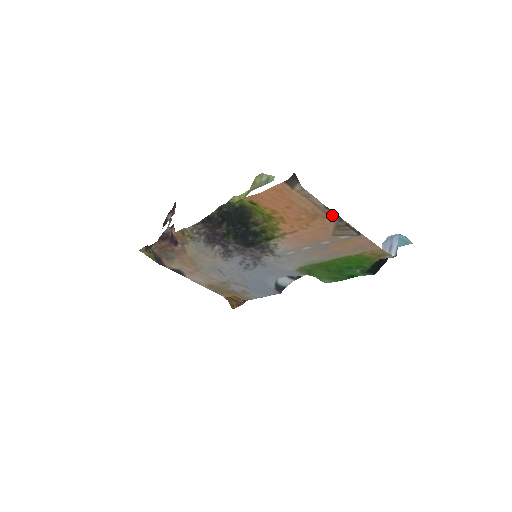
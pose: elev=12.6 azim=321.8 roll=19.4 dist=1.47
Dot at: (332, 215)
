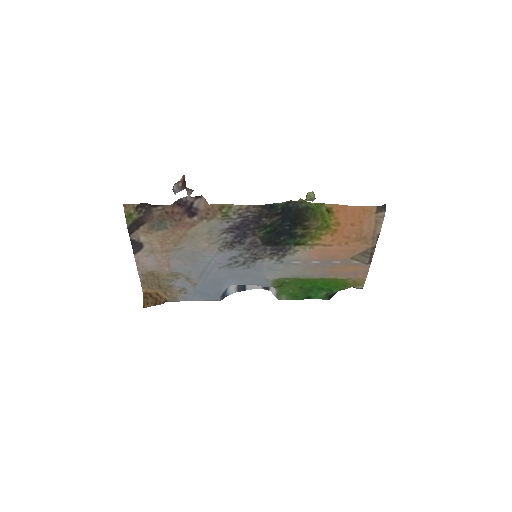
Dot at: (374, 242)
